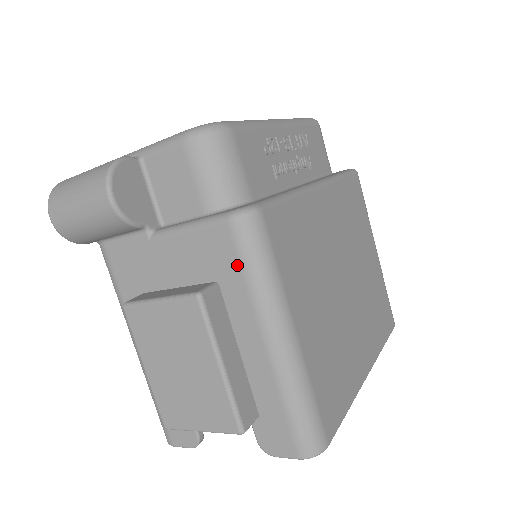
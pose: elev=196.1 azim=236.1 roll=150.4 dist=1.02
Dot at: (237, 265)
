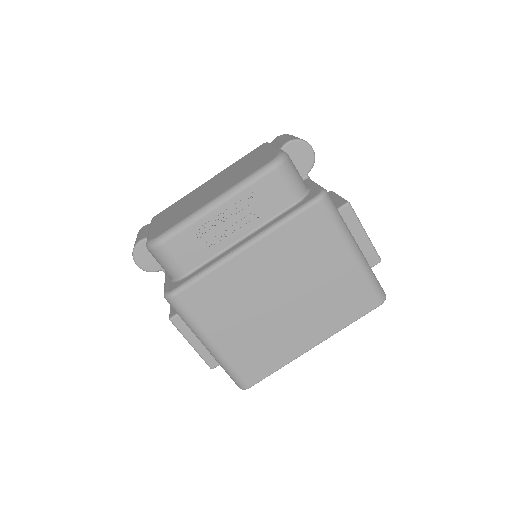
Dot at: occluded
